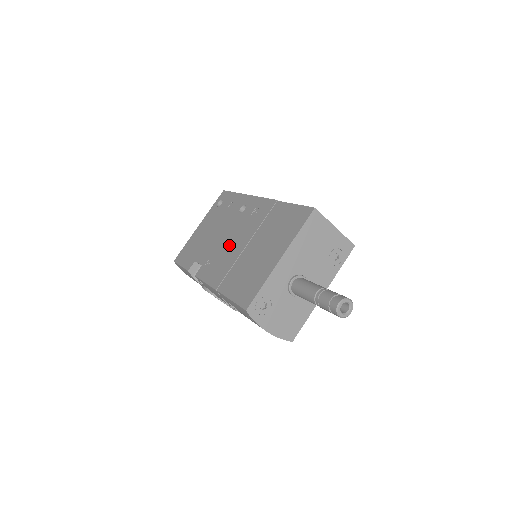
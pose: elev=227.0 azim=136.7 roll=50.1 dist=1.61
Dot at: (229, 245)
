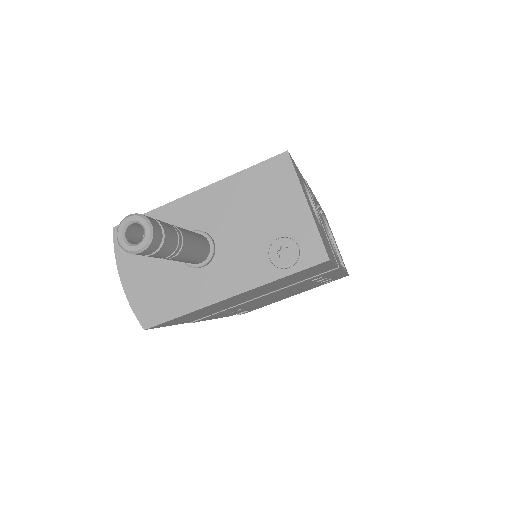
Dot at: occluded
